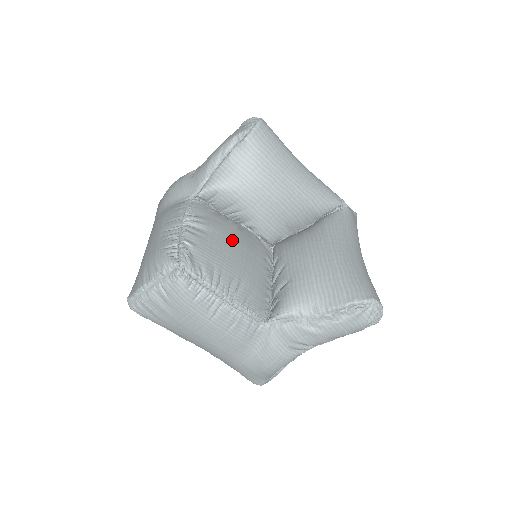
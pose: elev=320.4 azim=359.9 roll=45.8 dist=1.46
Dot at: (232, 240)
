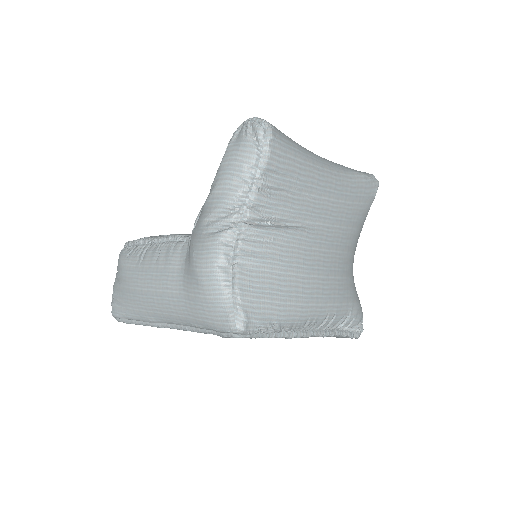
Dot at: occluded
